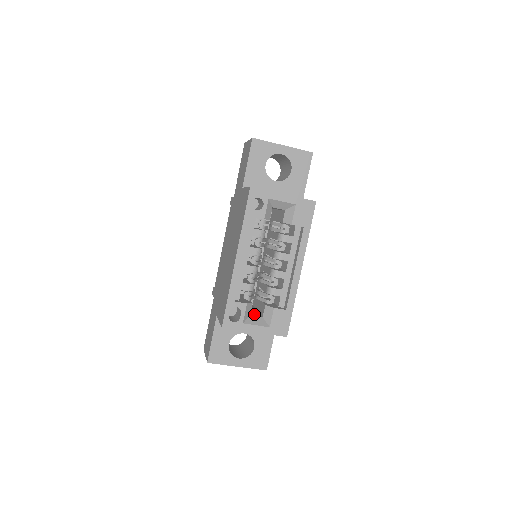
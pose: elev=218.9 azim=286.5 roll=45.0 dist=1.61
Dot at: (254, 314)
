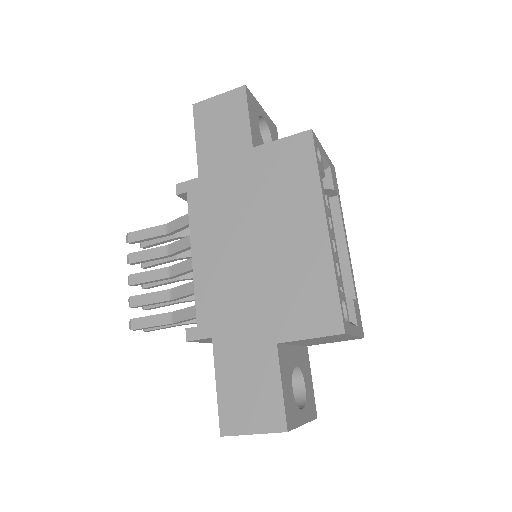
Dot at: occluded
